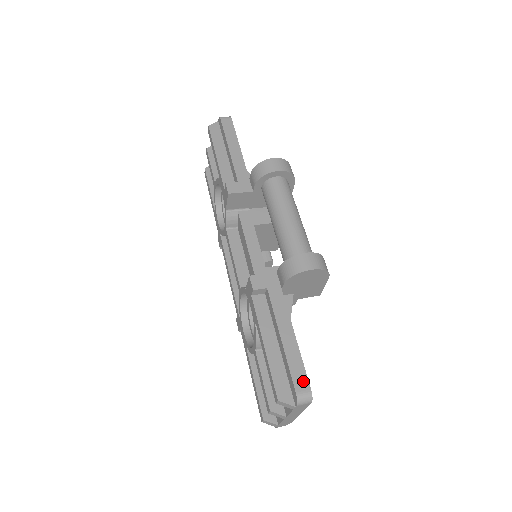
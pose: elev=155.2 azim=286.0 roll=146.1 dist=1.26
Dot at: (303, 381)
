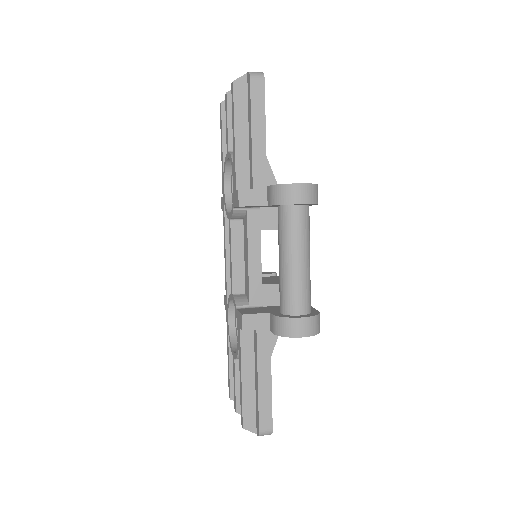
Dot at: (268, 421)
